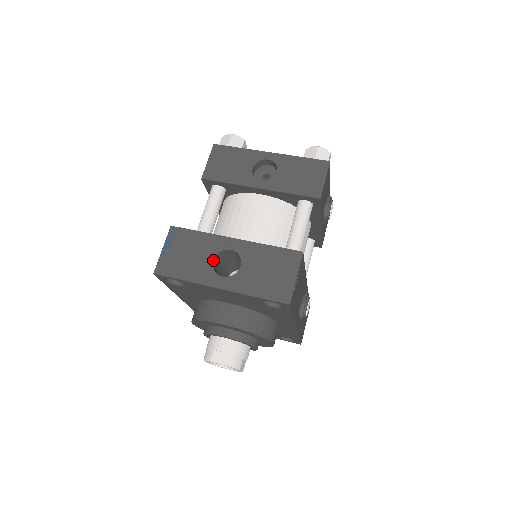
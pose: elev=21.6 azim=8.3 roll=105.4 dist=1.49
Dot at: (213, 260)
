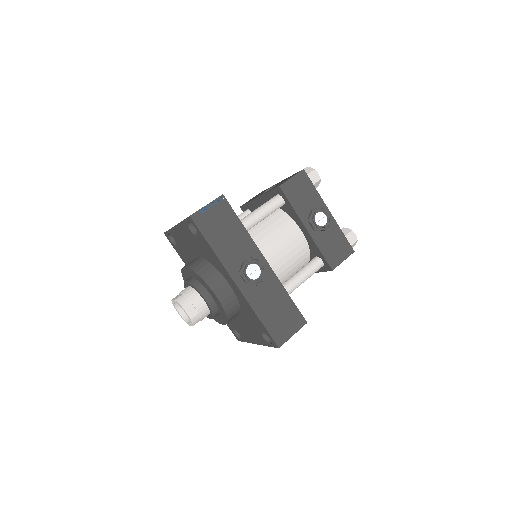
Dot at: occluded
